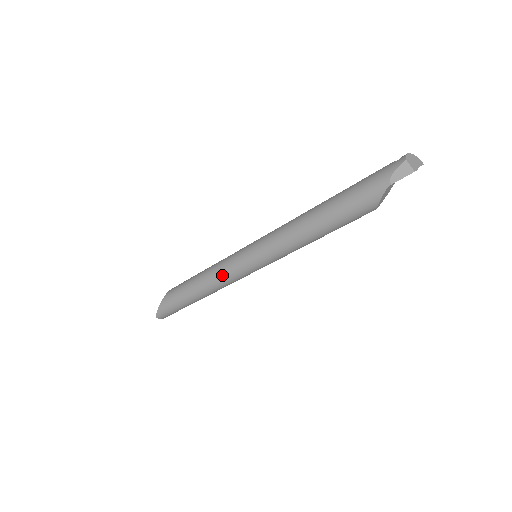
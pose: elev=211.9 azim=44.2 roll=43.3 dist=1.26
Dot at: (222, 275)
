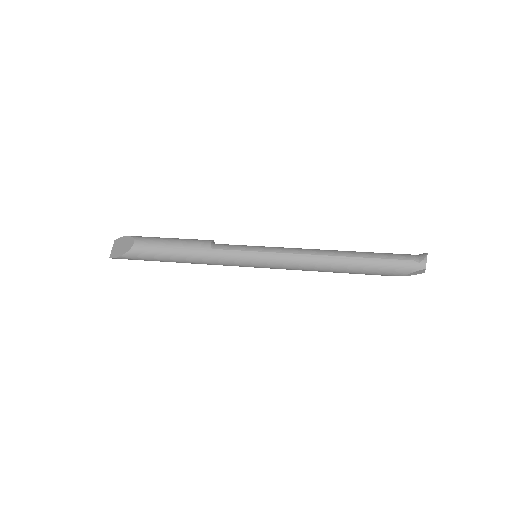
Dot at: (217, 264)
